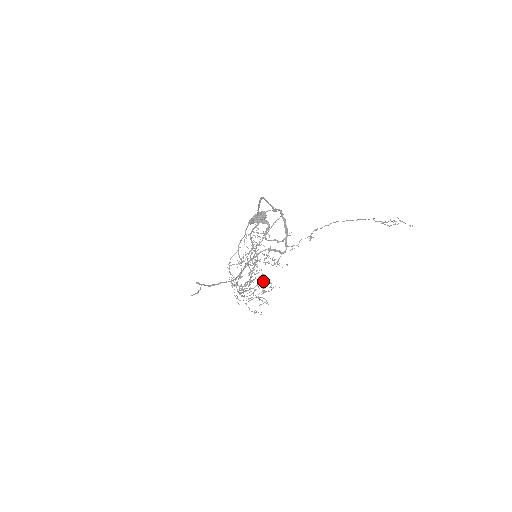
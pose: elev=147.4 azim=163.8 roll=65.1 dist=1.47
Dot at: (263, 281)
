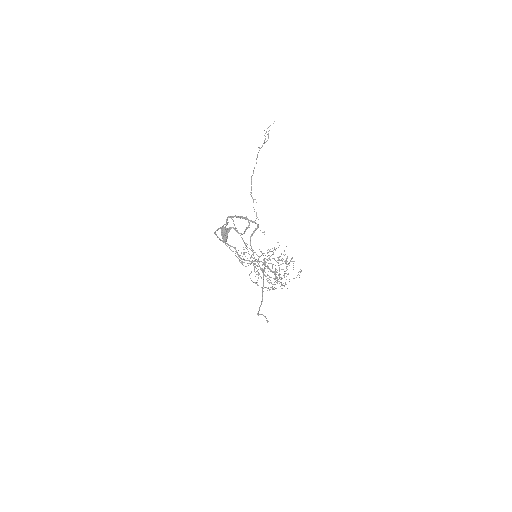
Dot at: occluded
